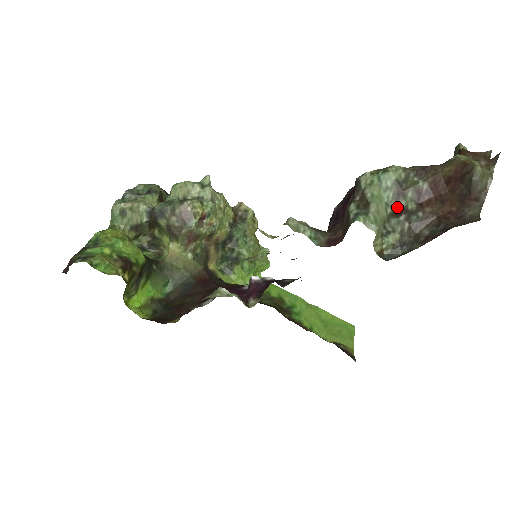
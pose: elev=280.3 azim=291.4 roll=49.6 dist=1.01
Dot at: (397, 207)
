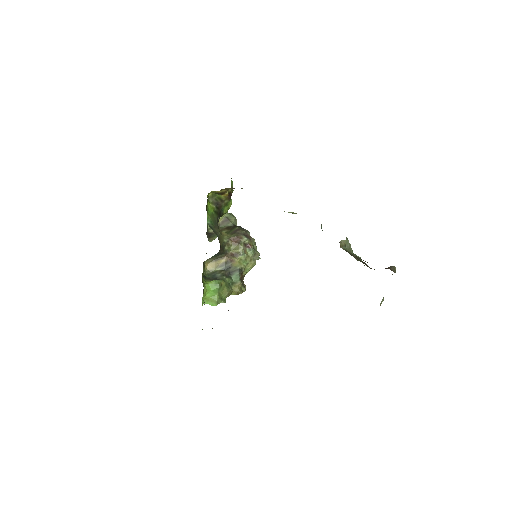
Dot at: occluded
